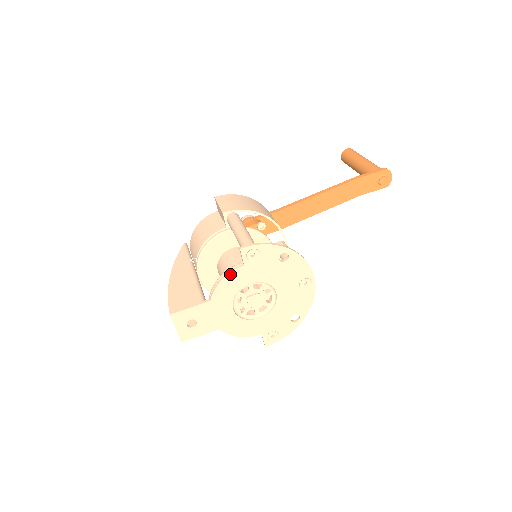
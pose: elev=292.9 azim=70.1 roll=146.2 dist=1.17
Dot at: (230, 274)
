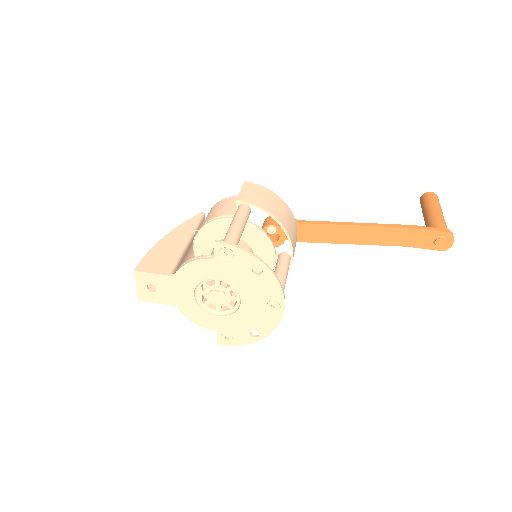
Dot at: (199, 261)
